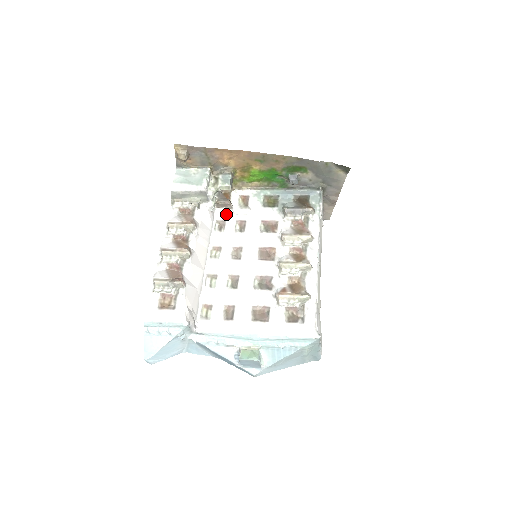
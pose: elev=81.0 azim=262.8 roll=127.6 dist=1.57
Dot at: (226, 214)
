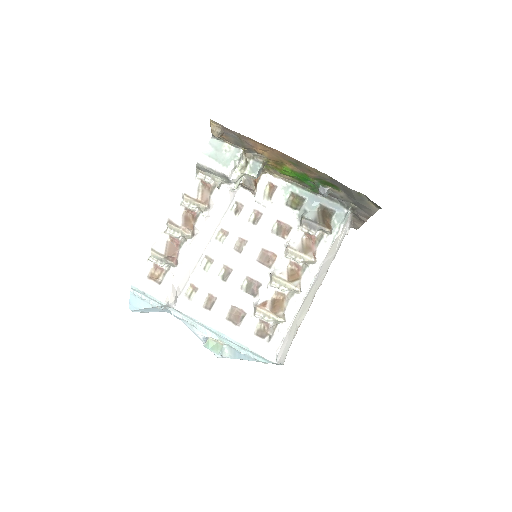
Dot at: (247, 198)
